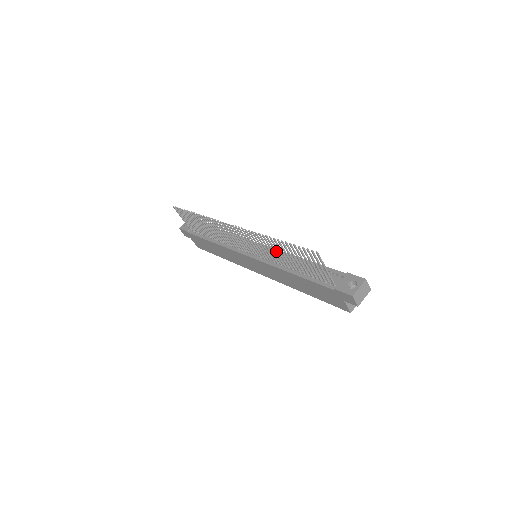
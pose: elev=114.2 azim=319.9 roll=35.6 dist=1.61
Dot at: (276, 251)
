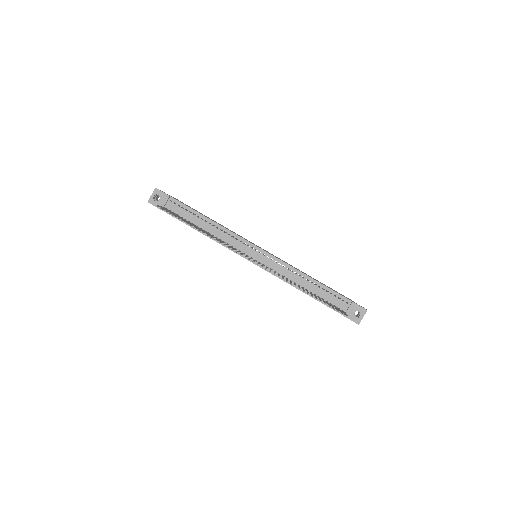
Dot at: occluded
